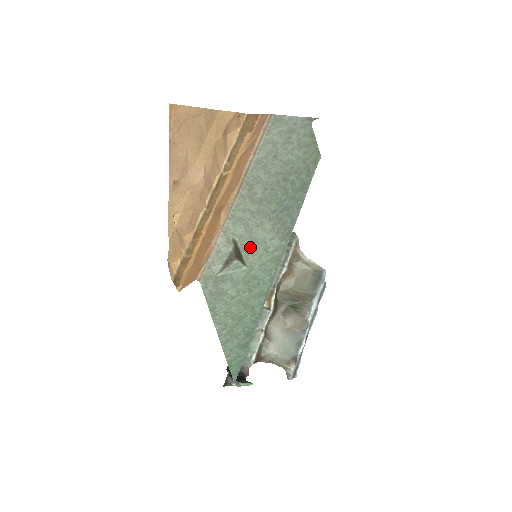
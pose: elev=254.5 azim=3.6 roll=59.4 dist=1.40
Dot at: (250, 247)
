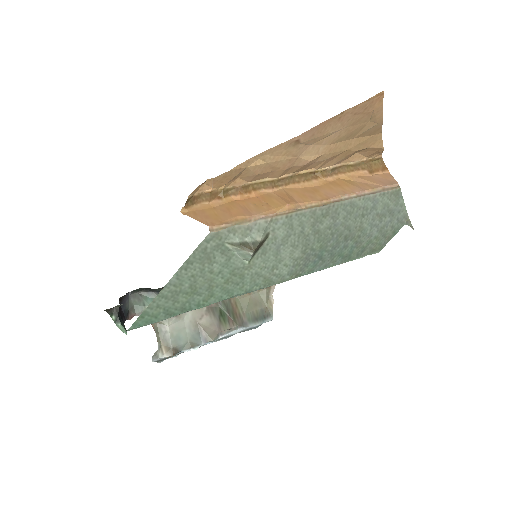
Dot at: (269, 253)
